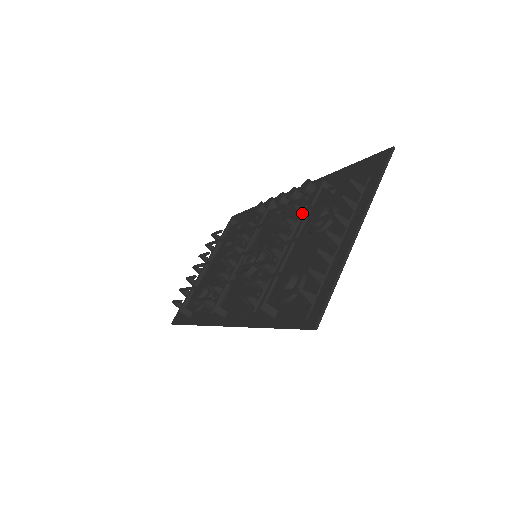
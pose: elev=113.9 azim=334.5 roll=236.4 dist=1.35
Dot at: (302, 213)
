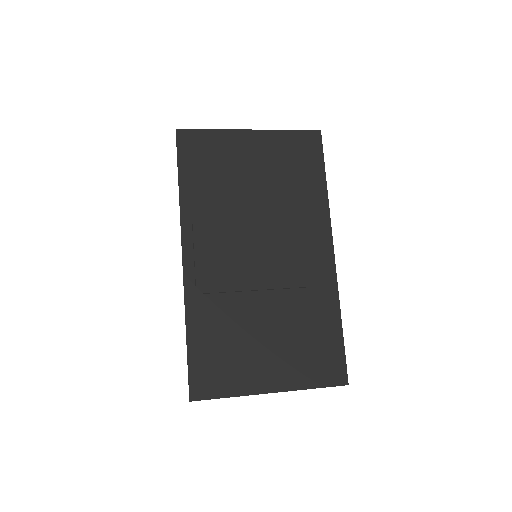
Dot at: occluded
